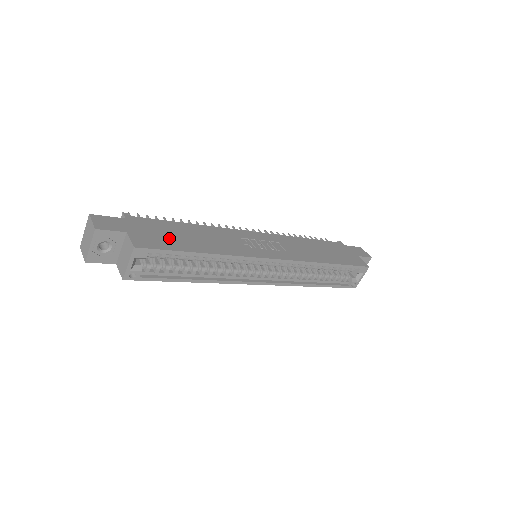
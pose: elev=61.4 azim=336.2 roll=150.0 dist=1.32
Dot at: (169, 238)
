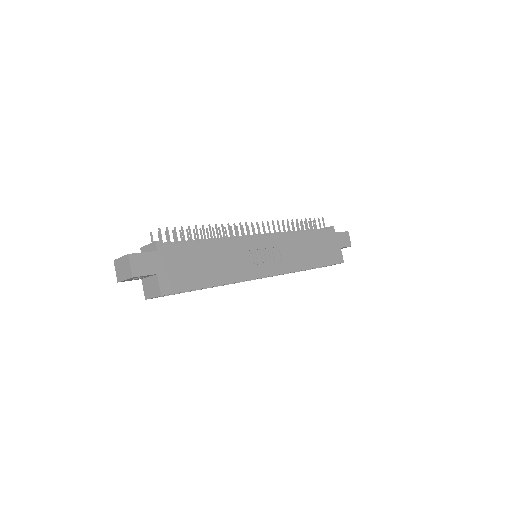
Dot at: (190, 272)
